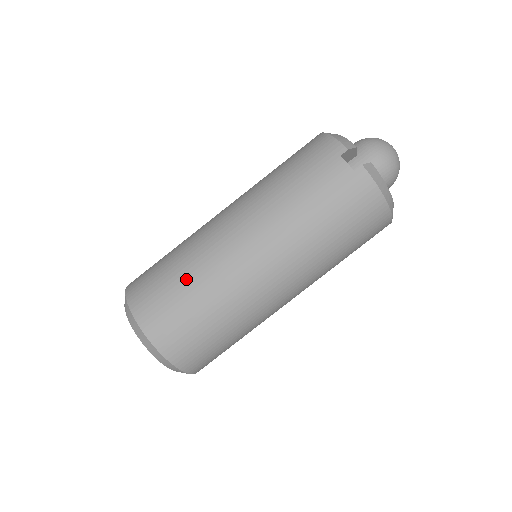
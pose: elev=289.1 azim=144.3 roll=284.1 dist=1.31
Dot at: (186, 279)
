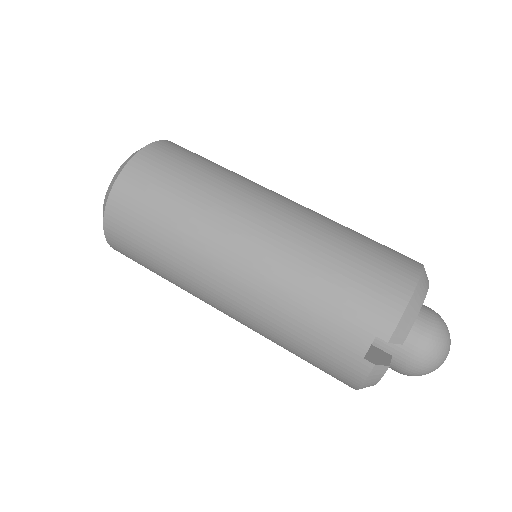
Dot at: (168, 226)
